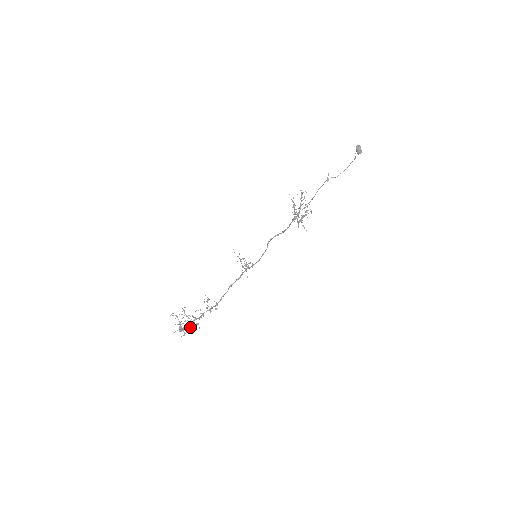
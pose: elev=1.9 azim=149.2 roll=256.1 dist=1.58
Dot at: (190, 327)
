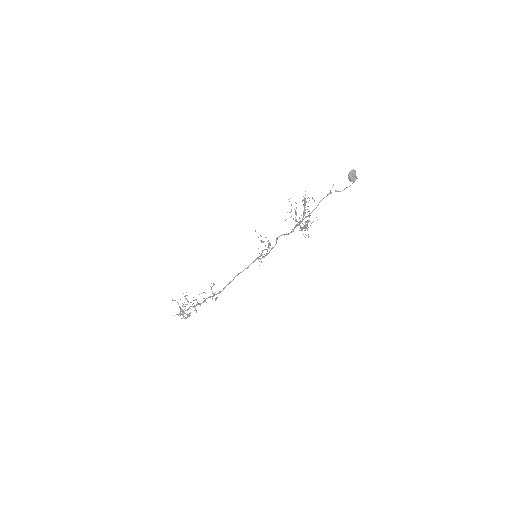
Dot at: (187, 314)
